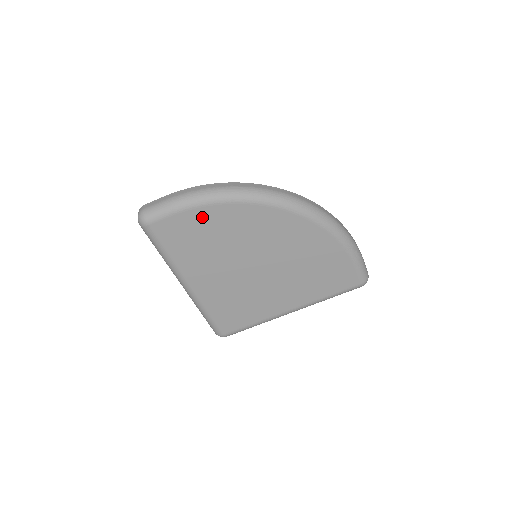
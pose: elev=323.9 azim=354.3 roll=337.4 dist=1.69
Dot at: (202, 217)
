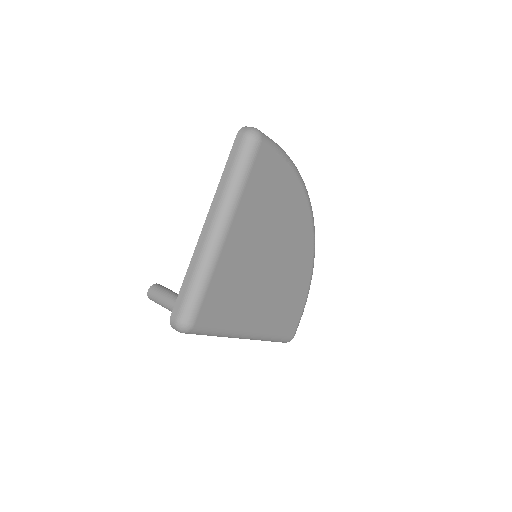
Dot at: (285, 178)
